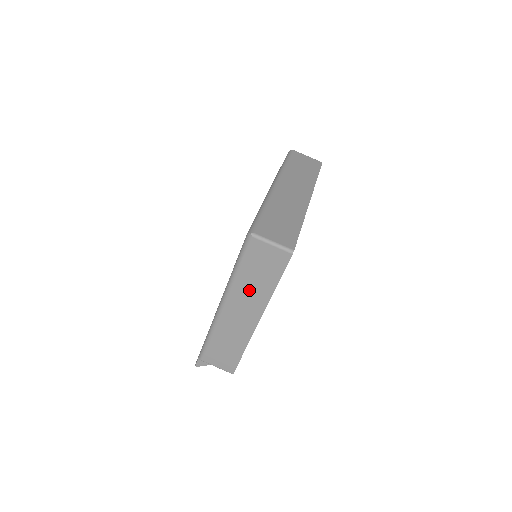
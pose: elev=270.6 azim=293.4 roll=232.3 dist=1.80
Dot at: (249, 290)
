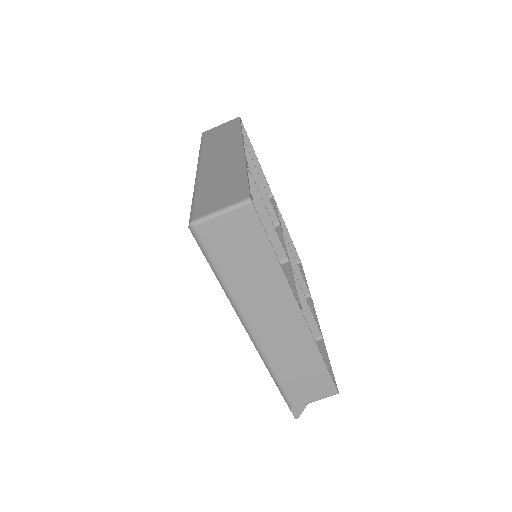
Dot at: (255, 287)
